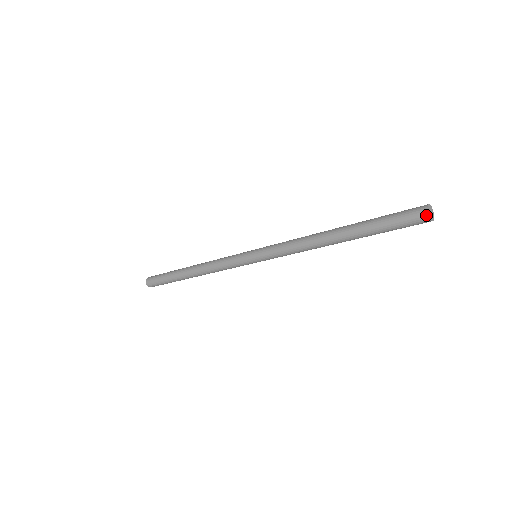
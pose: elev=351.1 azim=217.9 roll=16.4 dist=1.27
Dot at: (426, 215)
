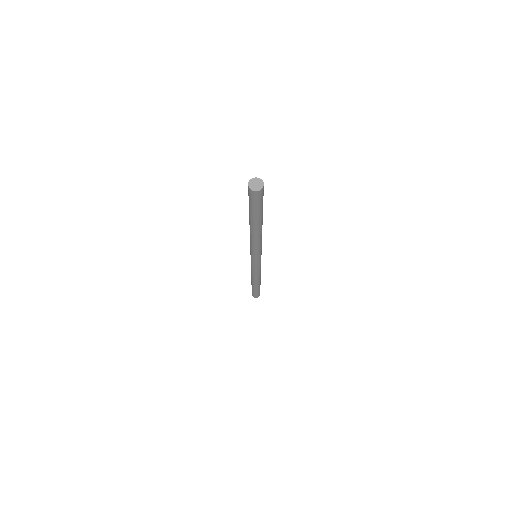
Dot at: (248, 187)
